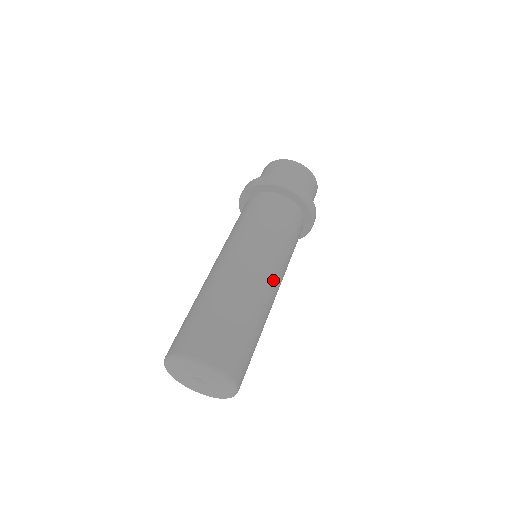
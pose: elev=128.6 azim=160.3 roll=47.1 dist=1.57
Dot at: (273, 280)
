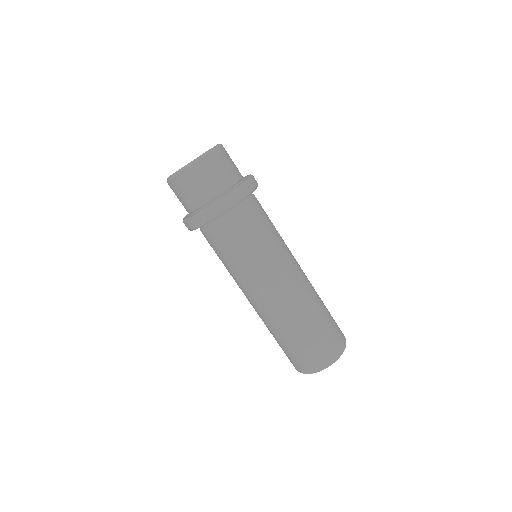
Dot at: occluded
